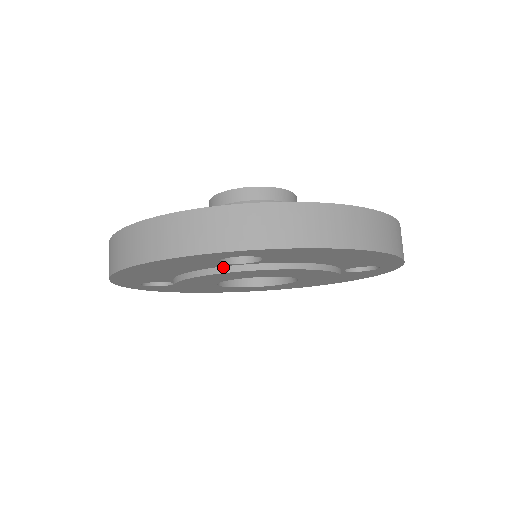
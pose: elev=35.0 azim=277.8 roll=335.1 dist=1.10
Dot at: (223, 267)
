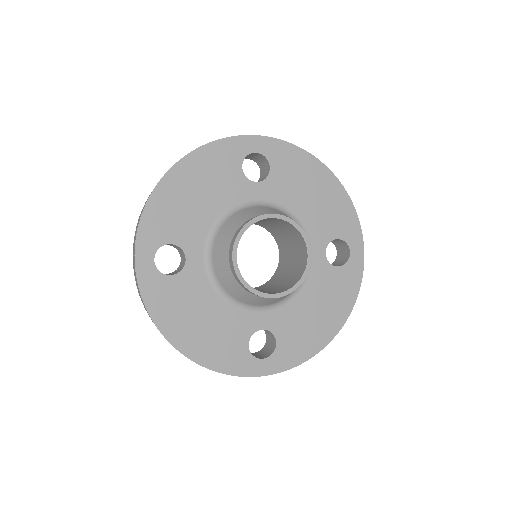
Dot at: occluded
